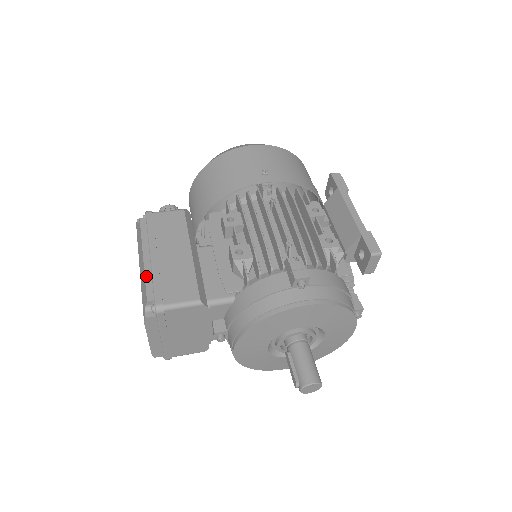
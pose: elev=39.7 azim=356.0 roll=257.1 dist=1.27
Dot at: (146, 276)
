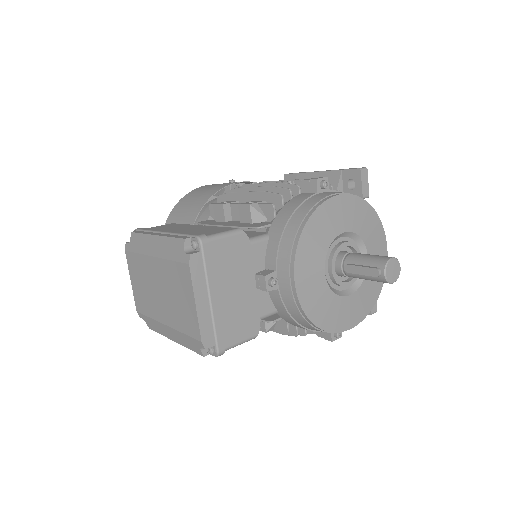
Dot at: (169, 236)
